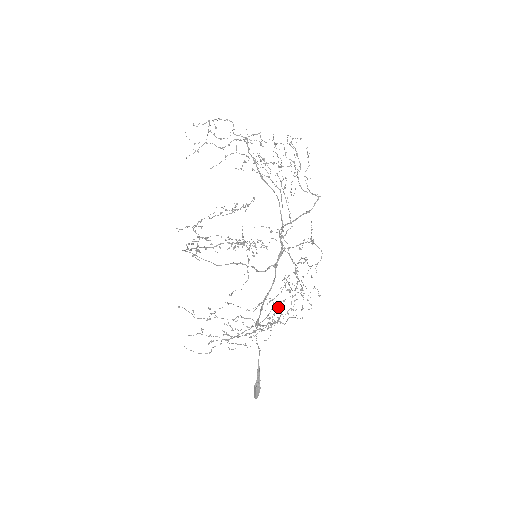
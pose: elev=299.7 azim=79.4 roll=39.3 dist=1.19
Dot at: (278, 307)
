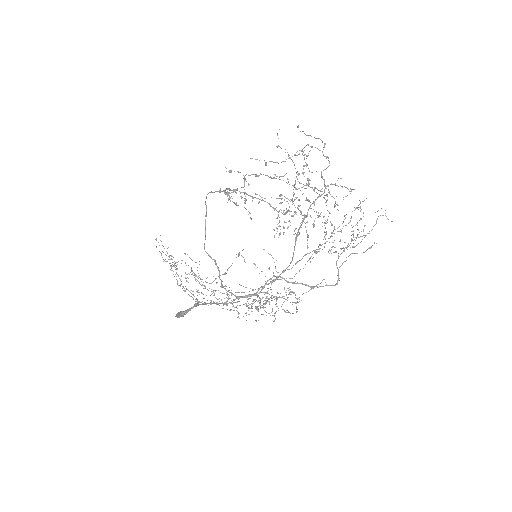
Dot at: (244, 292)
